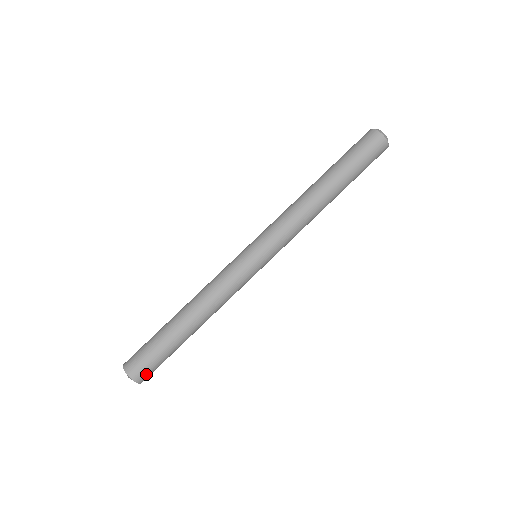
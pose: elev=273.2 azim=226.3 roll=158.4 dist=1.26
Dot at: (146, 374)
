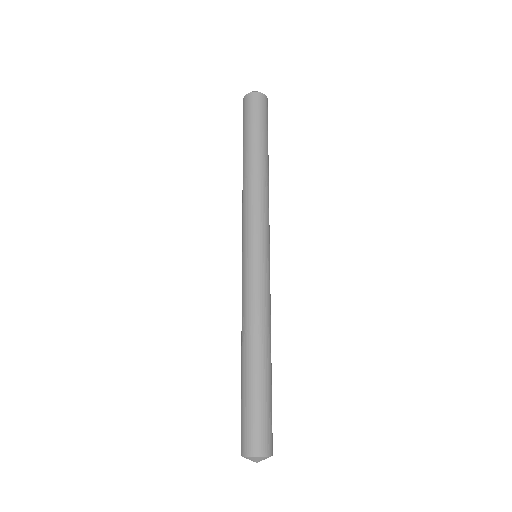
Dot at: (258, 440)
